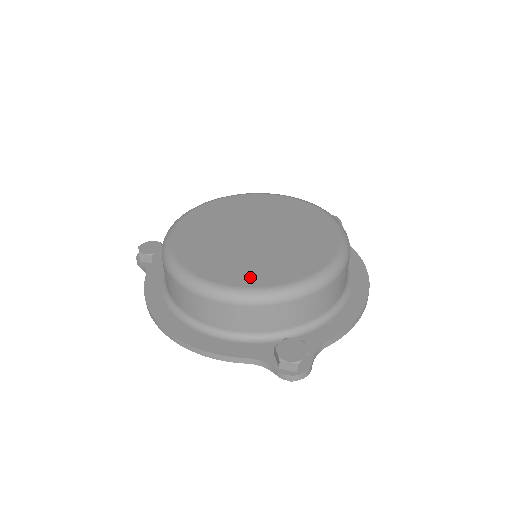
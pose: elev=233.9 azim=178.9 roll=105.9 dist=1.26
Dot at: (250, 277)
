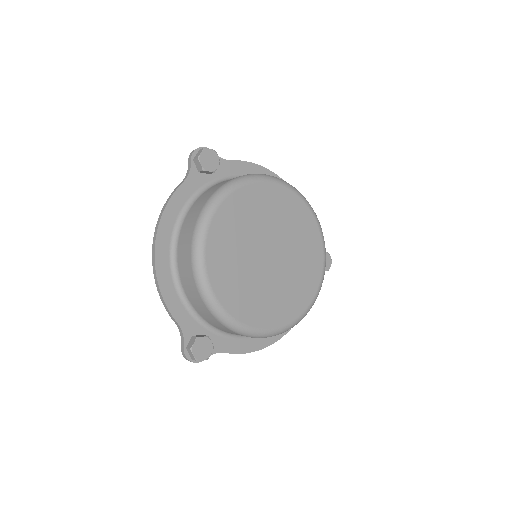
Dot at: (230, 296)
